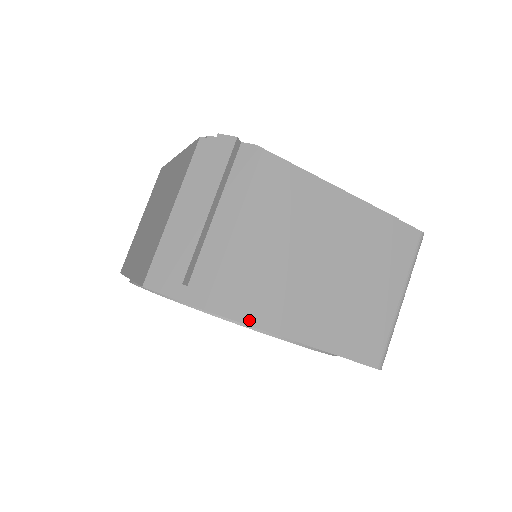
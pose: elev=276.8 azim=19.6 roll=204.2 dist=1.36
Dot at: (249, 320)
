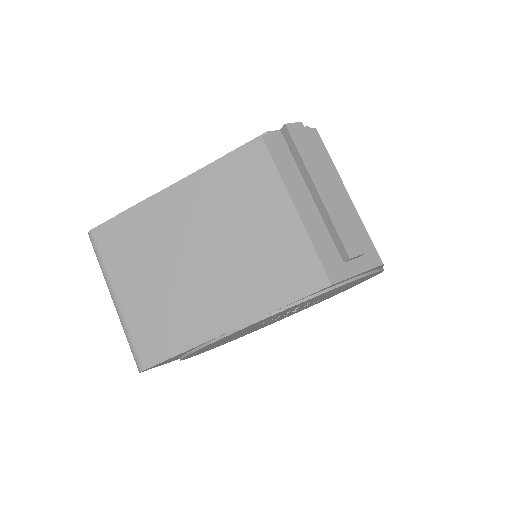
Dot at: occluded
